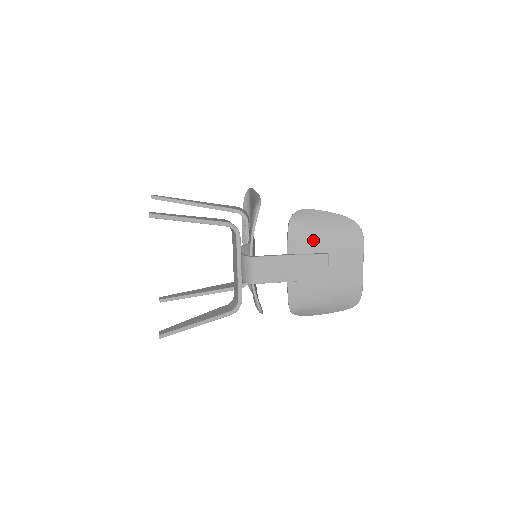
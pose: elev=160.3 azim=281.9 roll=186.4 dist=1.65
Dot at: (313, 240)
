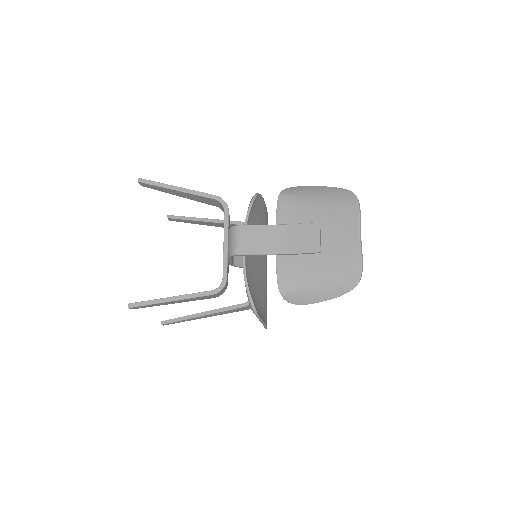
Dot at: (304, 210)
